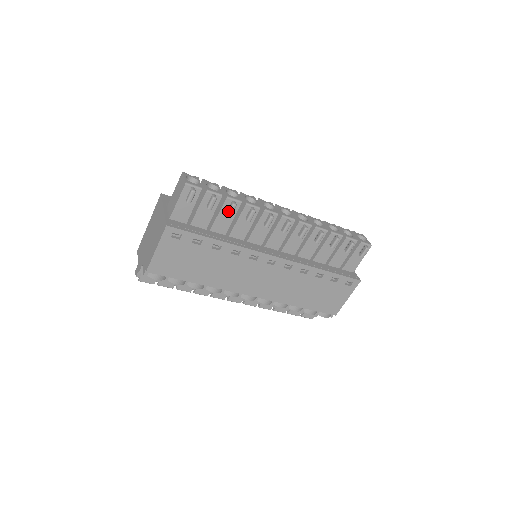
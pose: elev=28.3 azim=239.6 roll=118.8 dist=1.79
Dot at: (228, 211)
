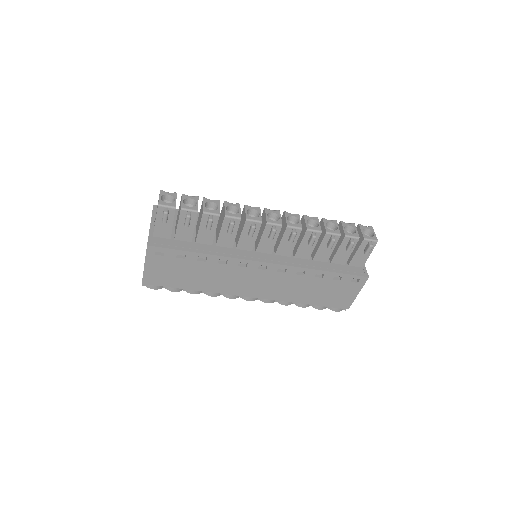
Dot at: (206, 226)
